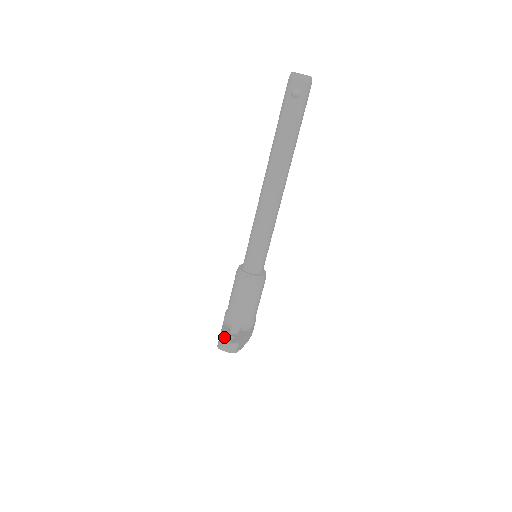
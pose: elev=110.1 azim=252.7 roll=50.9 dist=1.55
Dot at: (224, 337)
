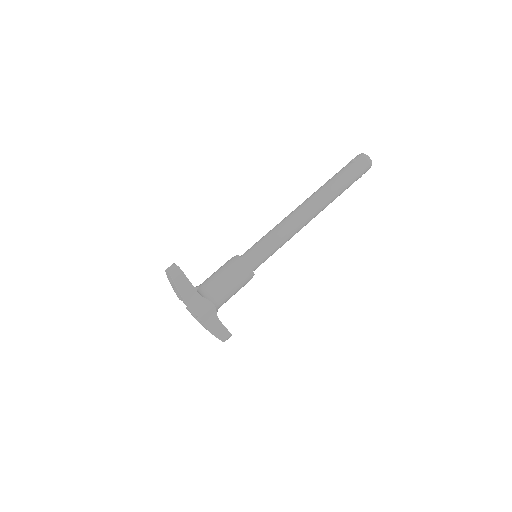
Dot at: occluded
